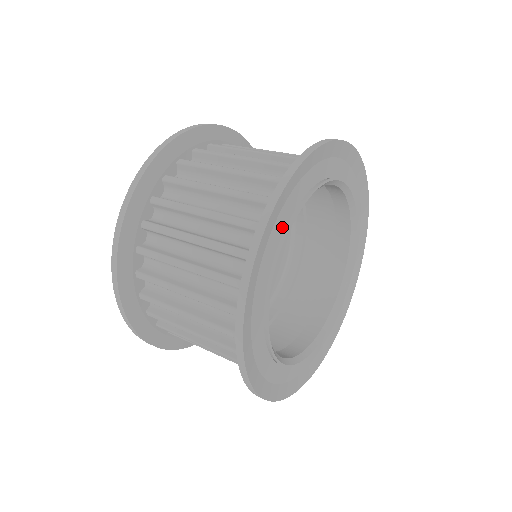
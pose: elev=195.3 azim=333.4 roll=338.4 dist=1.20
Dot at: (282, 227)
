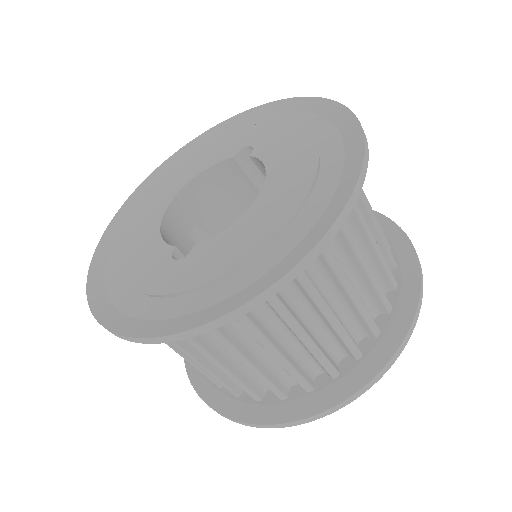
Dot at: occluded
